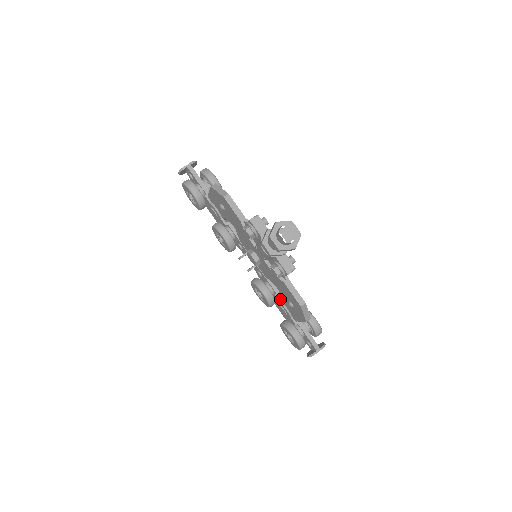
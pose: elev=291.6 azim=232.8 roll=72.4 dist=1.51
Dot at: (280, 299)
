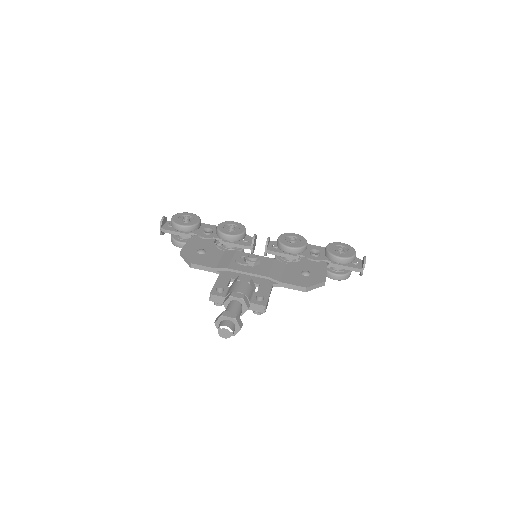
Dot at: occluded
